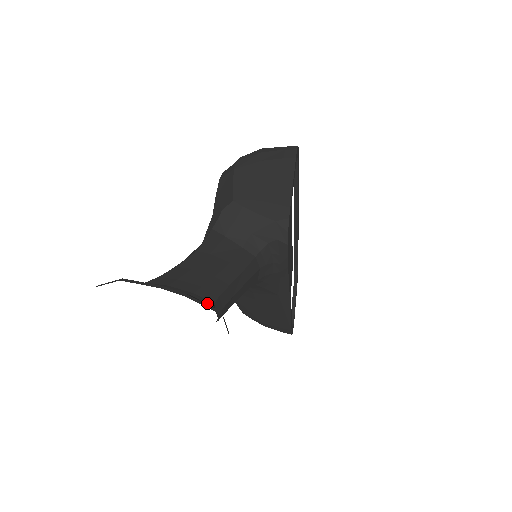
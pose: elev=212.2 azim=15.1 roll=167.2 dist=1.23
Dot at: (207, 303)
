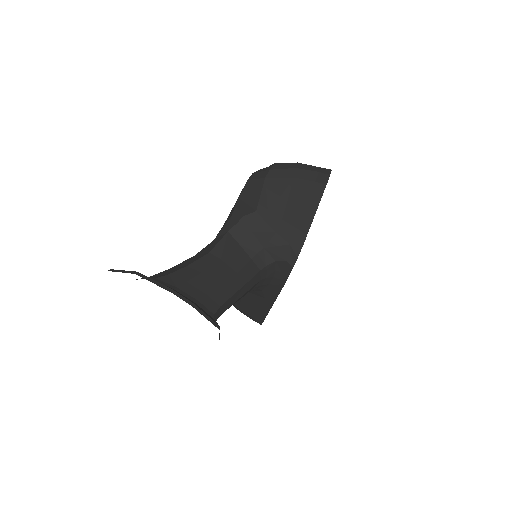
Dot at: (208, 313)
